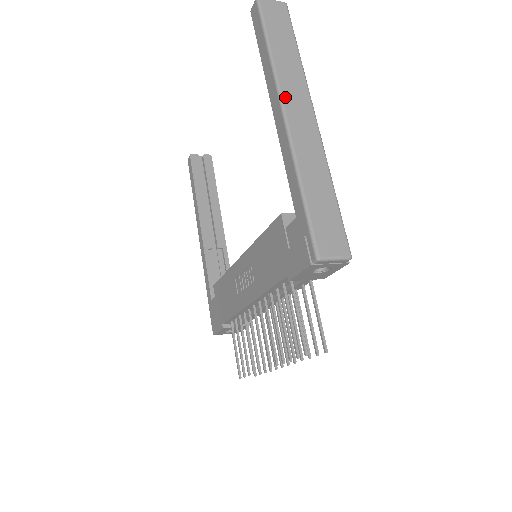
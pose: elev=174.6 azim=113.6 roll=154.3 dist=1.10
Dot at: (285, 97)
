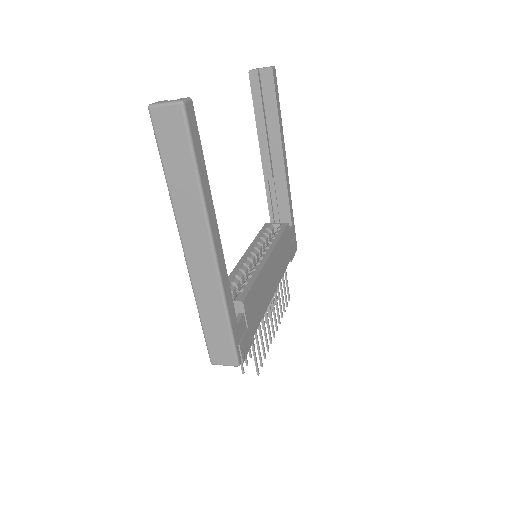
Dot at: (183, 237)
